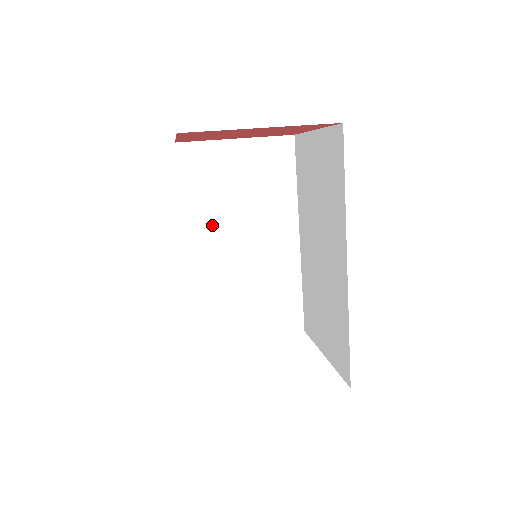
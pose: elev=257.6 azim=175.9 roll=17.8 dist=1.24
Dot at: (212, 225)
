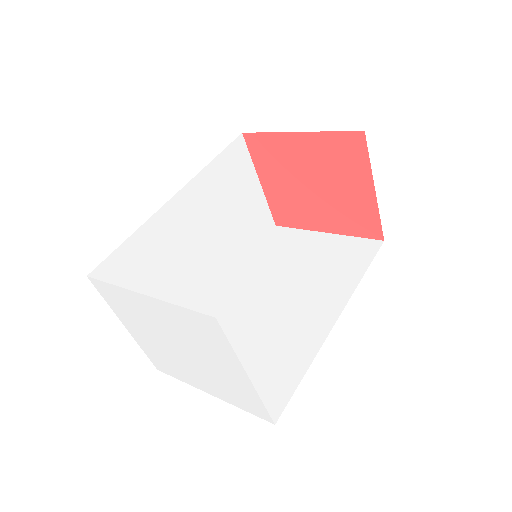
Dot at: (203, 205)
